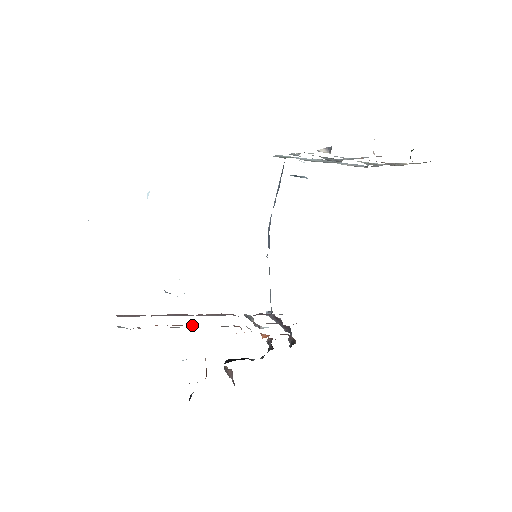
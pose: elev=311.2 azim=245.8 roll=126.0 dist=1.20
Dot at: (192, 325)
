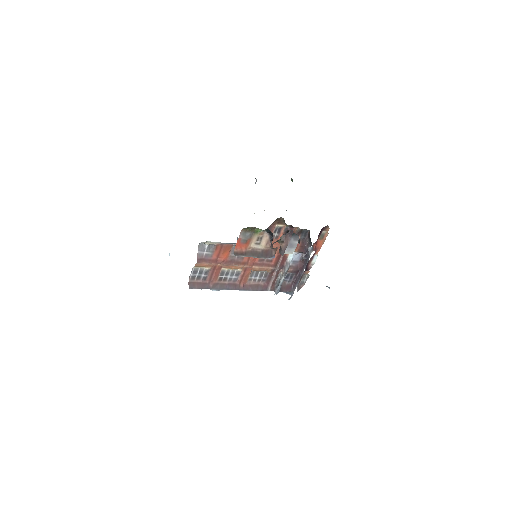
Dot at: occluded
